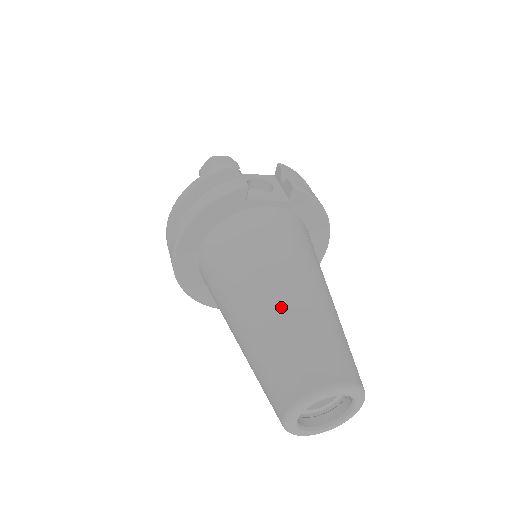
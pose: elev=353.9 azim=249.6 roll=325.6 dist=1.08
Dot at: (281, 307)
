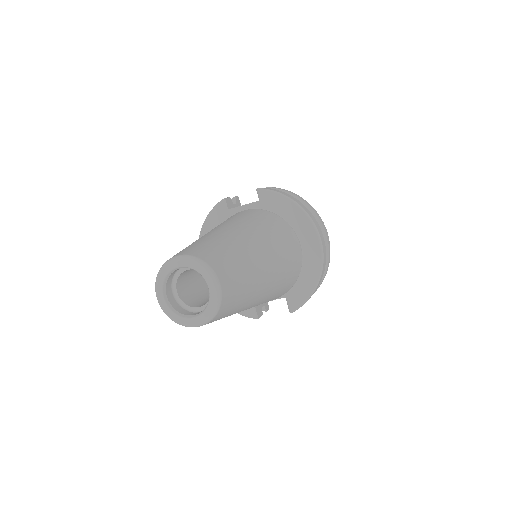
Dot at: occluded
